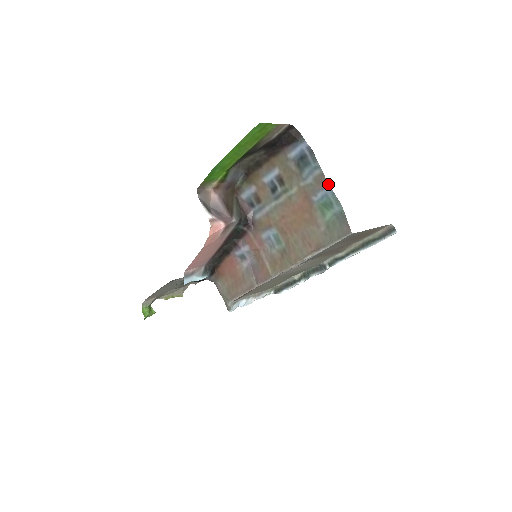
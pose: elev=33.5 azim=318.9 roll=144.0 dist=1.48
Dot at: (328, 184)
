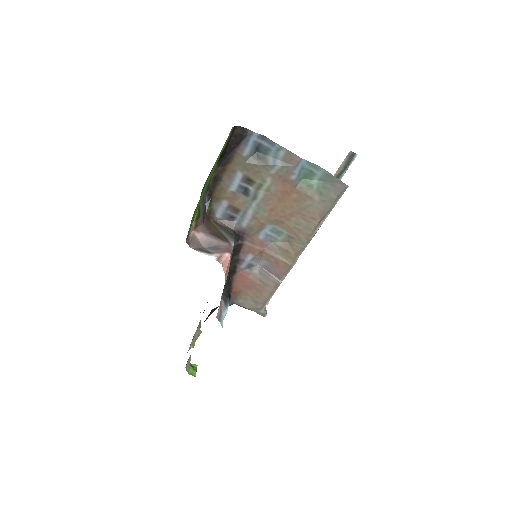
Dot at: (300, 158)
